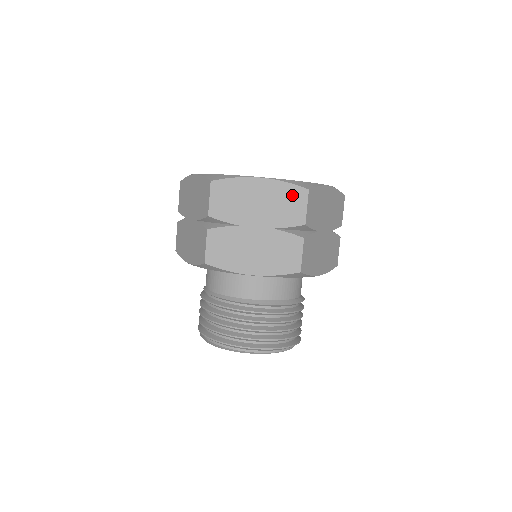
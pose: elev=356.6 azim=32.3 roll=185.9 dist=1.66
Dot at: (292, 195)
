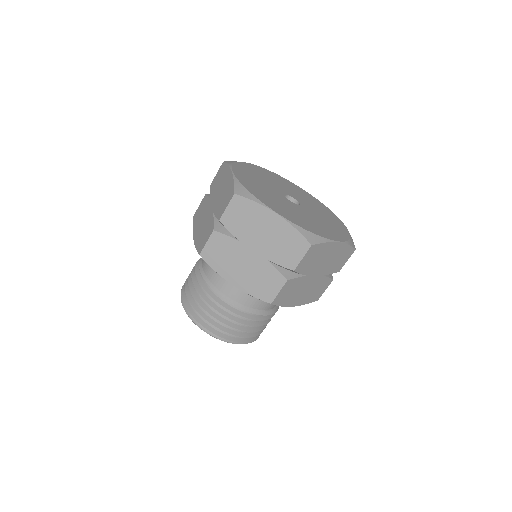
Dot at: (295, 242)
